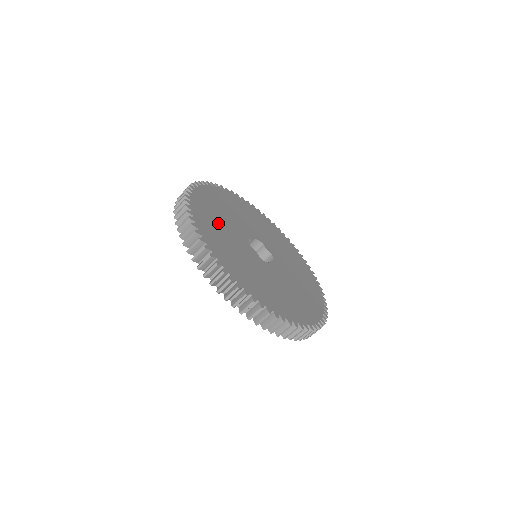
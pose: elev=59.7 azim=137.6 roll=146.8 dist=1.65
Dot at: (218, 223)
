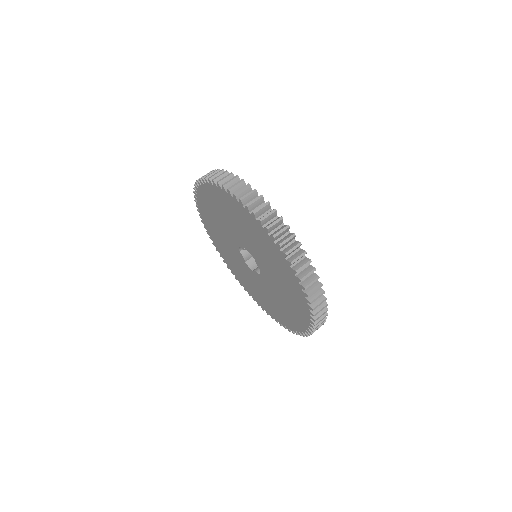
Dot at: occluded
